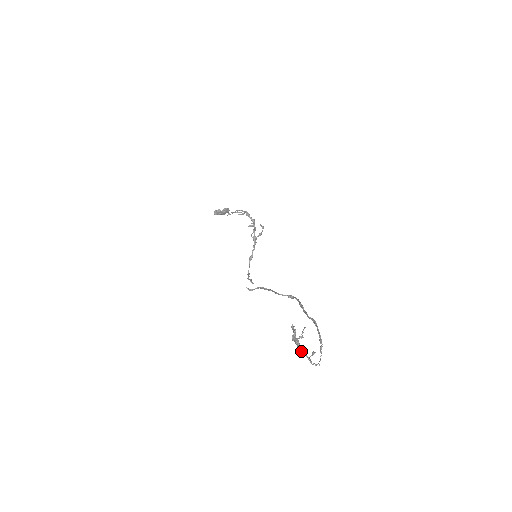
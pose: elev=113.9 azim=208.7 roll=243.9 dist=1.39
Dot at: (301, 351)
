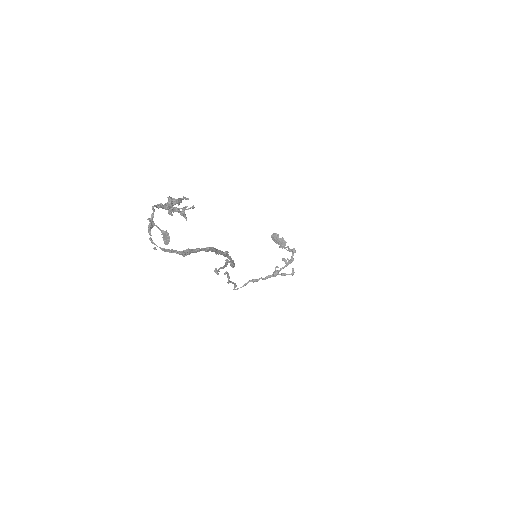
Dot at: (157, 206)
